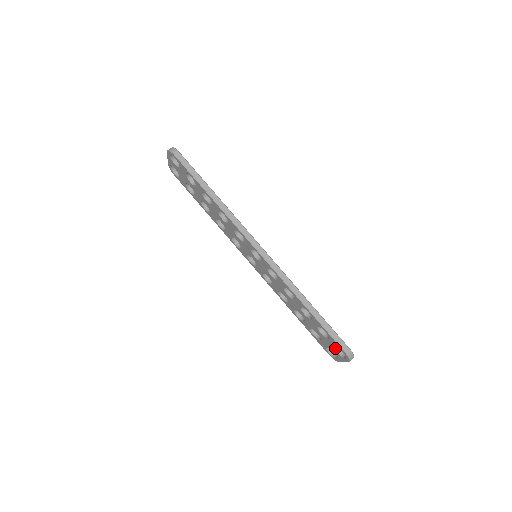
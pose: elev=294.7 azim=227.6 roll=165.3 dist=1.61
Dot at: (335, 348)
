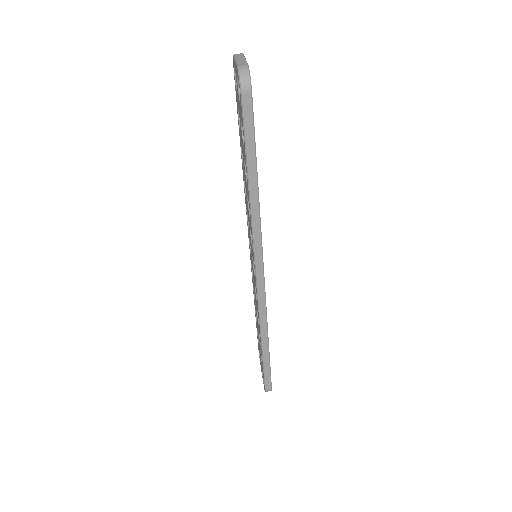
Dot at: occluded
